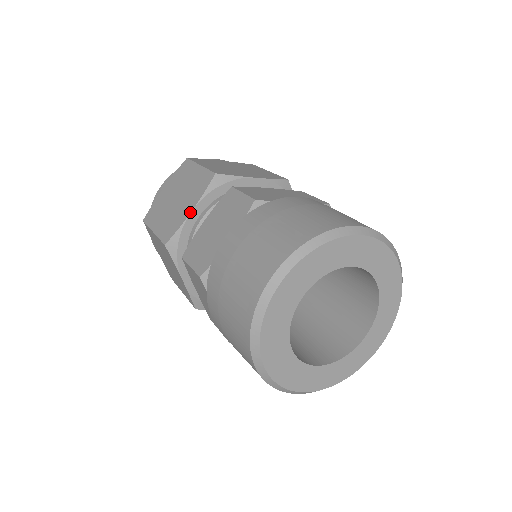
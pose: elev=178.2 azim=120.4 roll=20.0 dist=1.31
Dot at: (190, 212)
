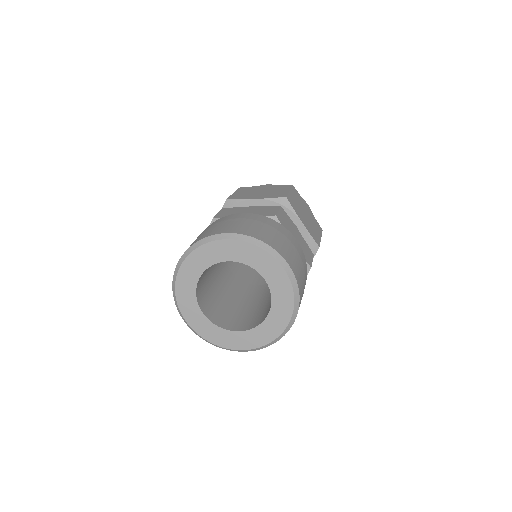
Dot at: occluded
